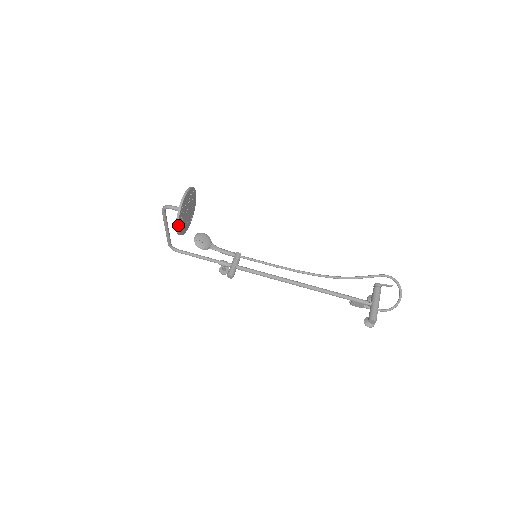
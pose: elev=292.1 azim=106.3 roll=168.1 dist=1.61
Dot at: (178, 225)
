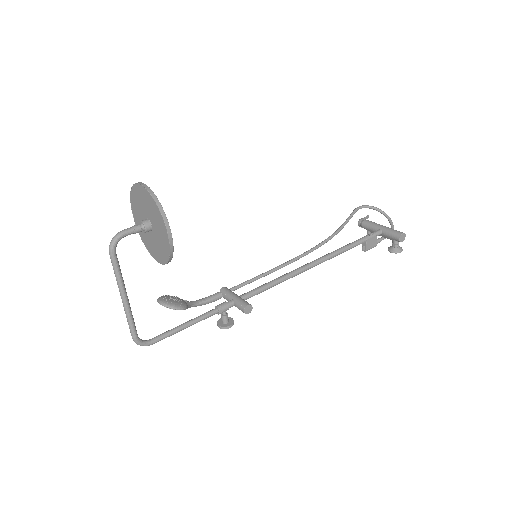
Dot at: (168, 225)
